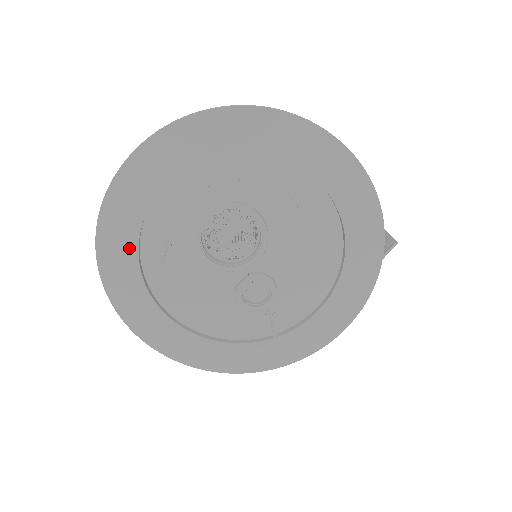
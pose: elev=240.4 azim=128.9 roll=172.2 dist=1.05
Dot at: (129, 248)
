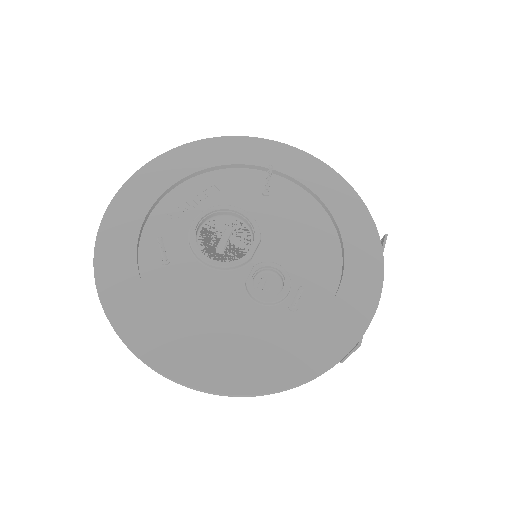
Dot at: (128, 265)
